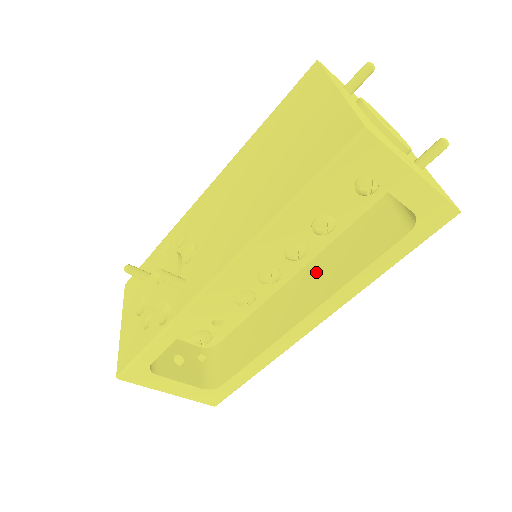
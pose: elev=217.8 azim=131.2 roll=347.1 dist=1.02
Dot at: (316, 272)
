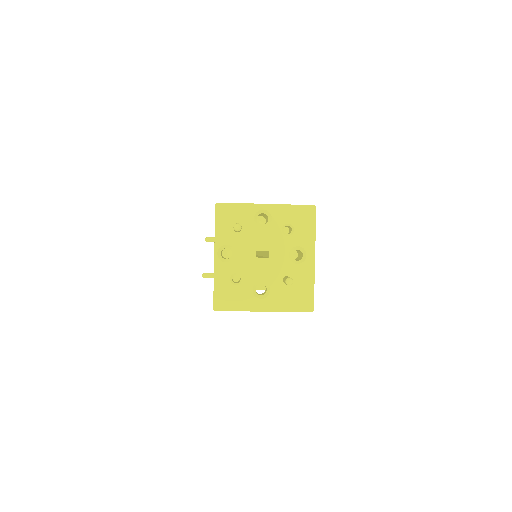
Dot at: occluded
